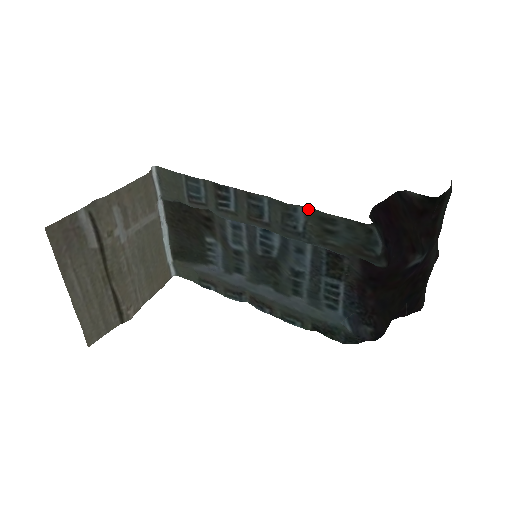
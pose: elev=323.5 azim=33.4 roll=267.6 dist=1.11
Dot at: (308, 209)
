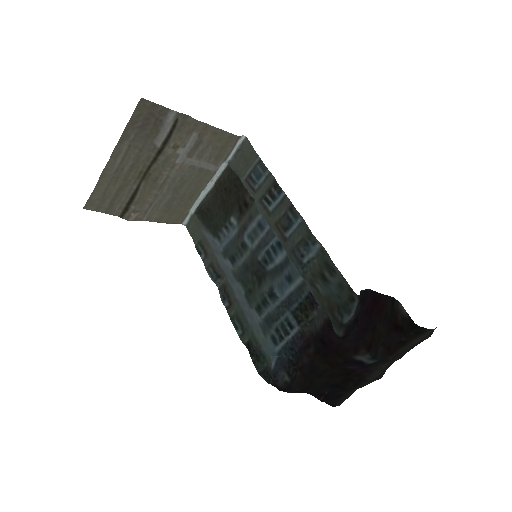
Dot at: (323, 250)
